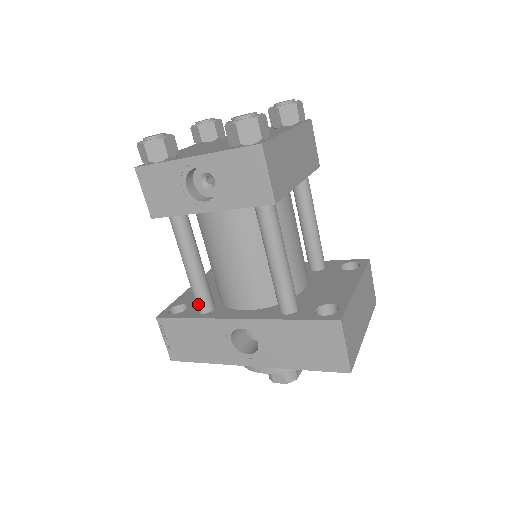
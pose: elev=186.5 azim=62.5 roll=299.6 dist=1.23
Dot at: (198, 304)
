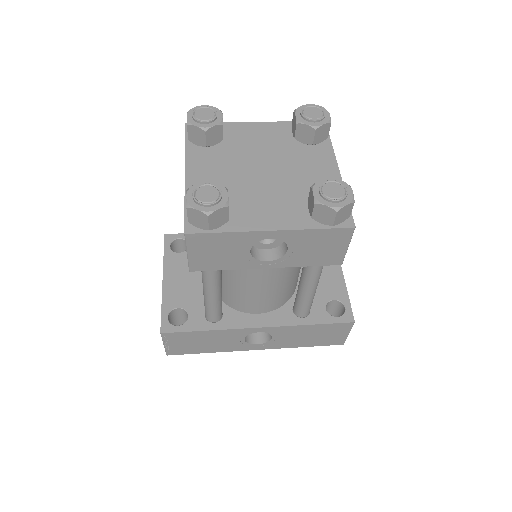
Dot at: (212, 317)
